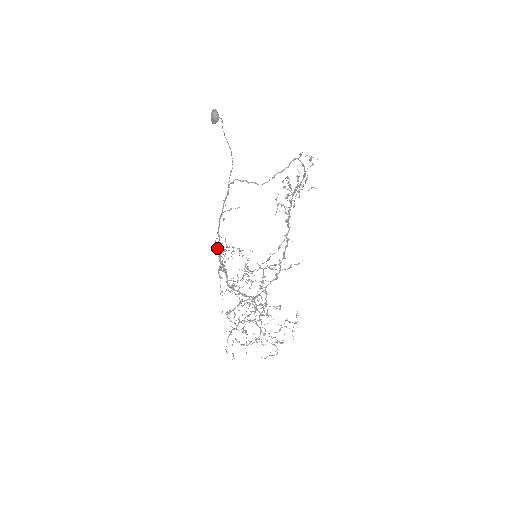
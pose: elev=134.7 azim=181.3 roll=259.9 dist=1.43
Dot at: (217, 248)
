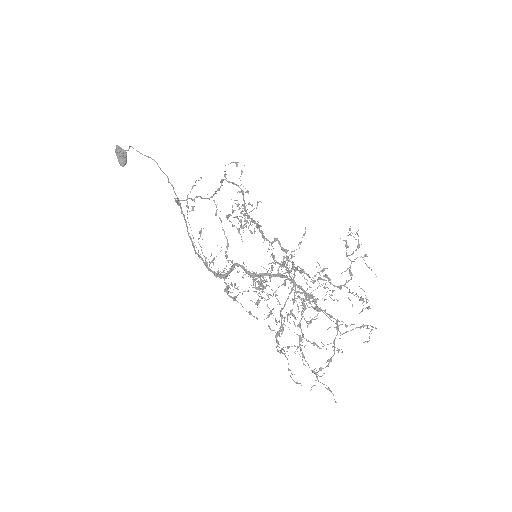
Dot at: (207, 264)
